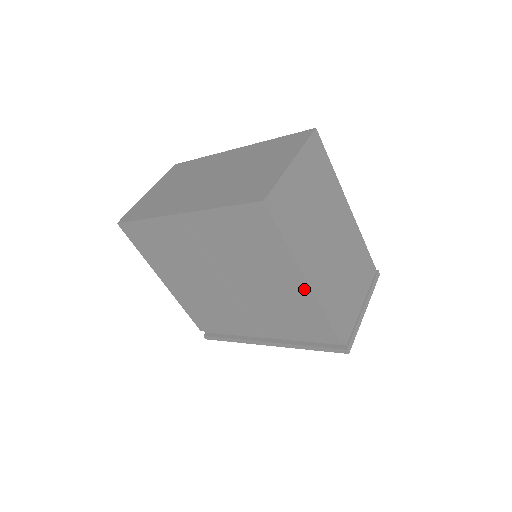
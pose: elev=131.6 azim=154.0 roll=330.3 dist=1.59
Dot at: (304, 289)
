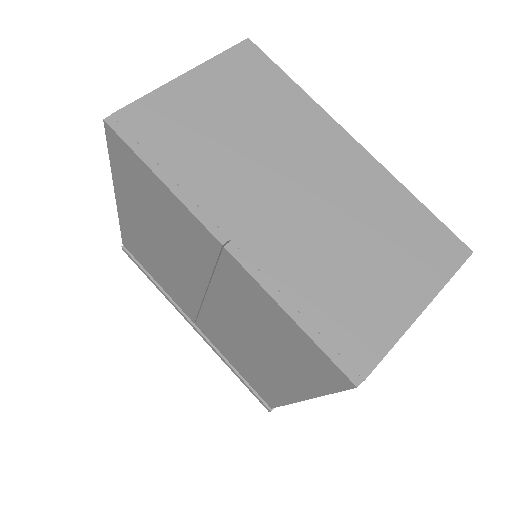
Dot at: (290, 393)
